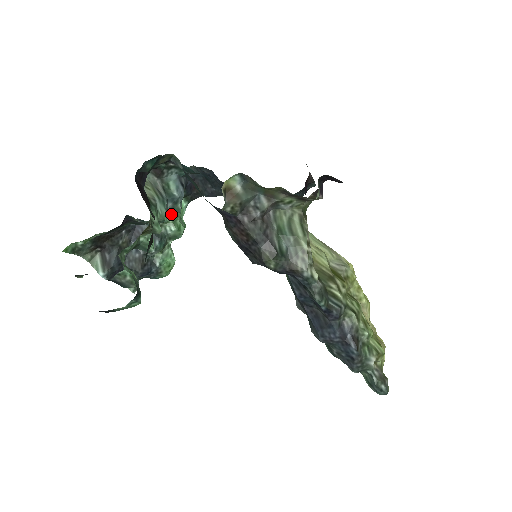
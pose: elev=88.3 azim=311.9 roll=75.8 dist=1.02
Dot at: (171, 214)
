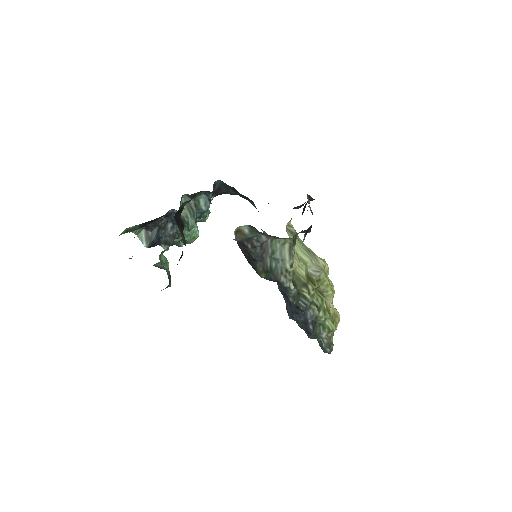
Dot at: occluded
